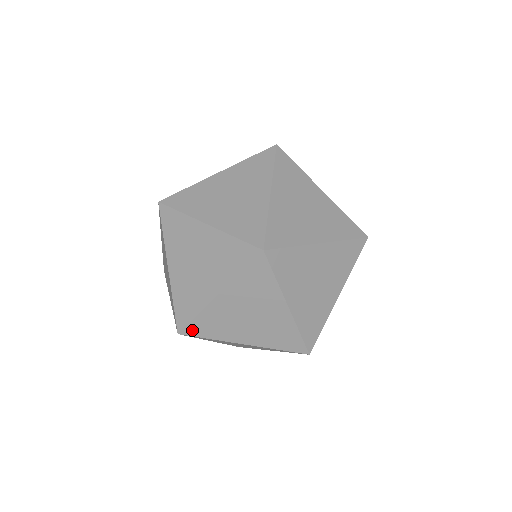
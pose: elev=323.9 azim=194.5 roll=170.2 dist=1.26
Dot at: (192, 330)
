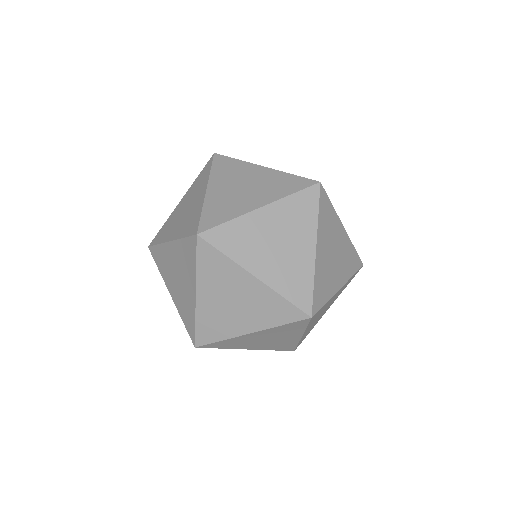
Dot at: occluded
